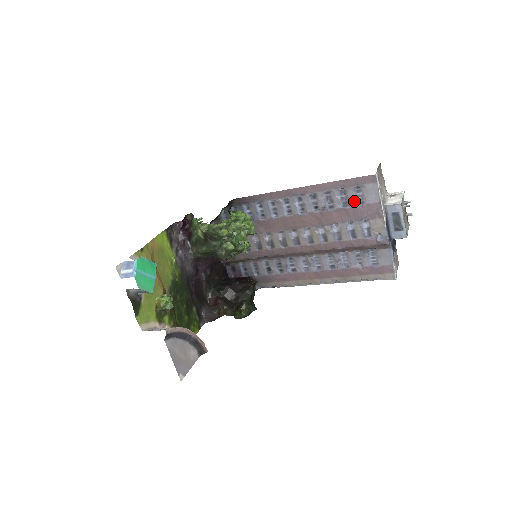
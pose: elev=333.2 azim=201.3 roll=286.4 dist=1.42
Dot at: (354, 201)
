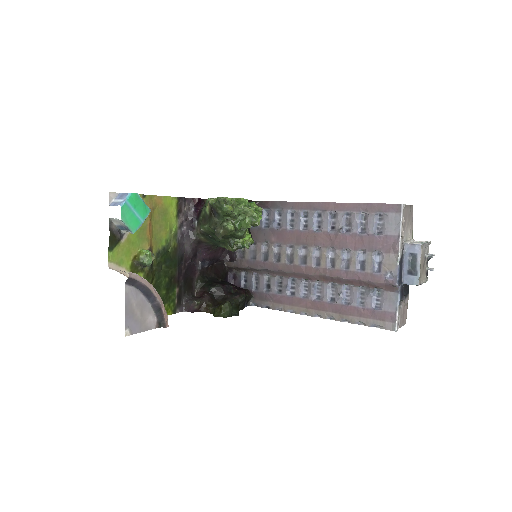
Dot at: (372, 229)
